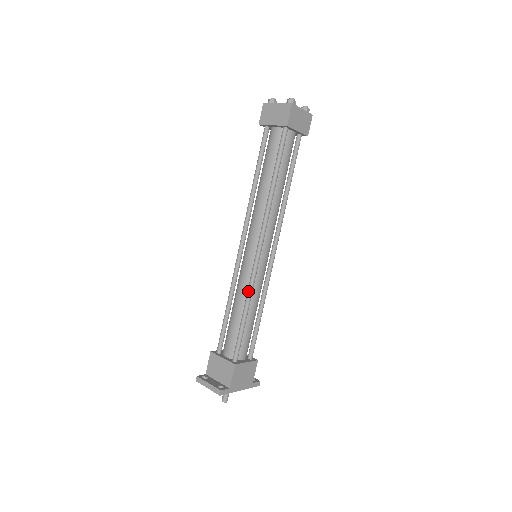
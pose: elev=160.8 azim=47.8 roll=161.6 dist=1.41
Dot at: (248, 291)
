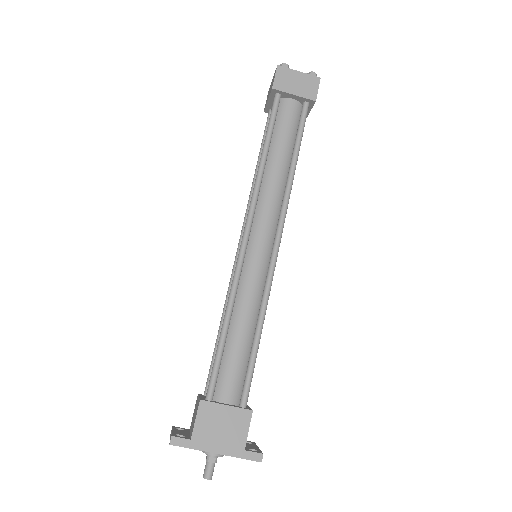
Dot at: (229, 293)
